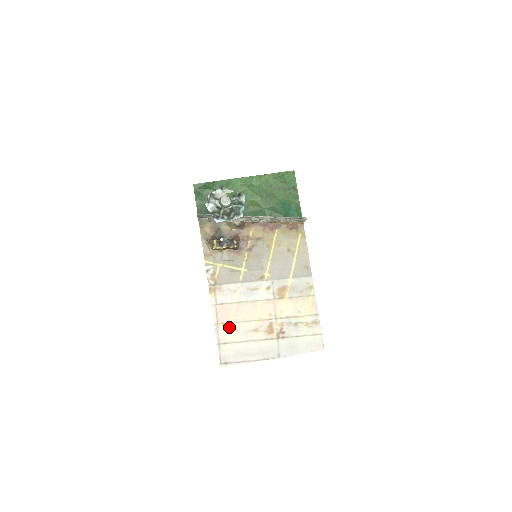
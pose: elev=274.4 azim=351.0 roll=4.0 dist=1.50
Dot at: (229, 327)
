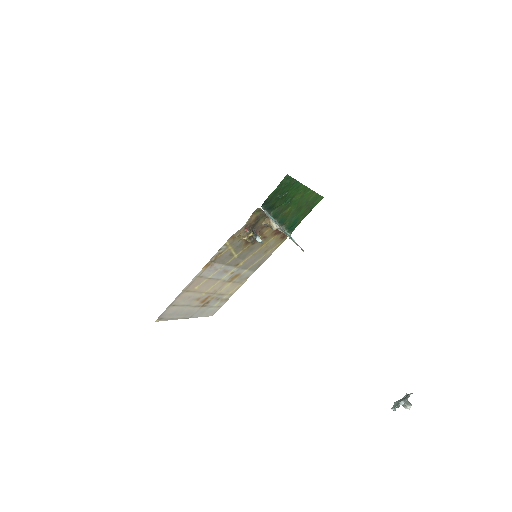
Dot at: (188, 294)
